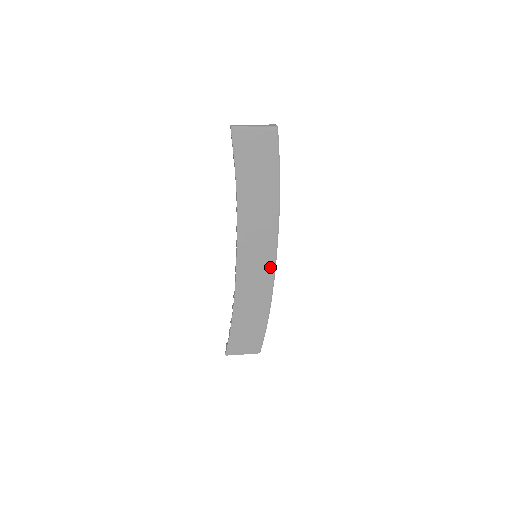
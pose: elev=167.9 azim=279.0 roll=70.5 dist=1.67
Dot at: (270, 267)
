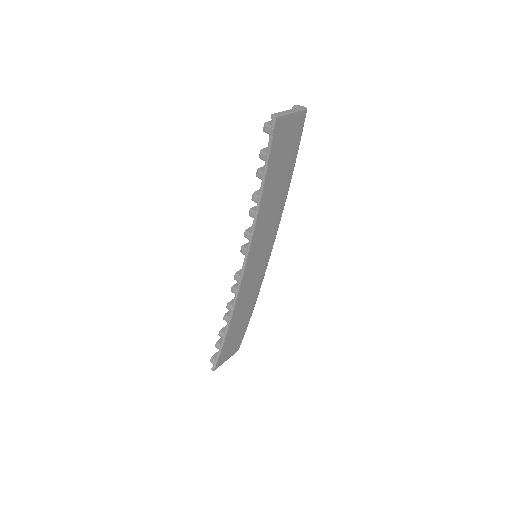
Dot at: (266, 262)
